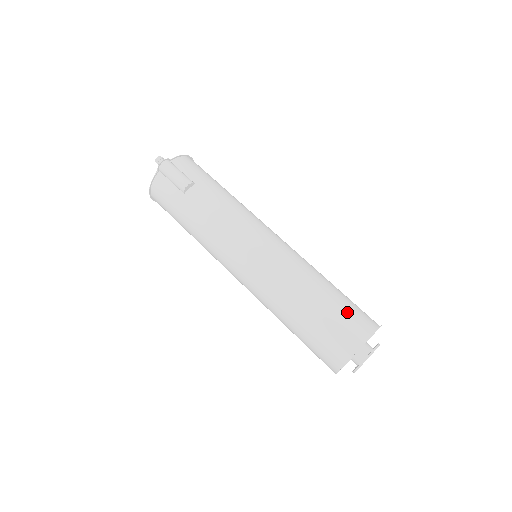
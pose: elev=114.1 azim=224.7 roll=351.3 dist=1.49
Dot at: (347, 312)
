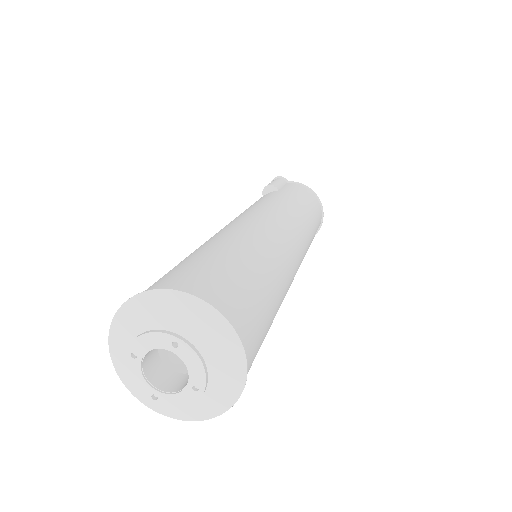
Dot at: (205, 268)
